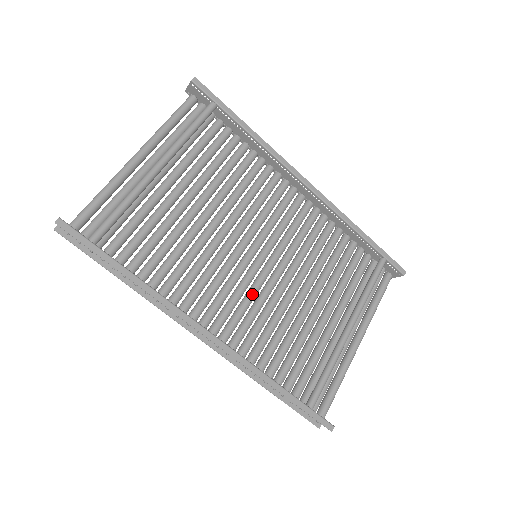
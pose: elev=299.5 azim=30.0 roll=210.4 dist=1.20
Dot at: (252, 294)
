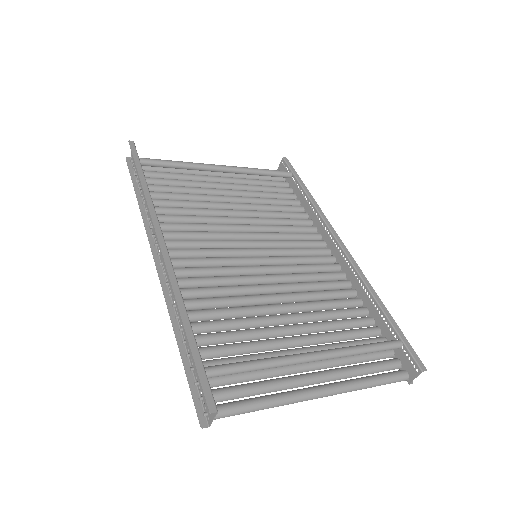
Dot at: (229, 267)
